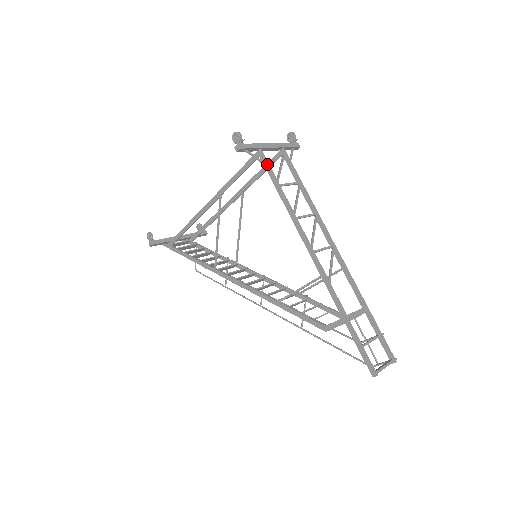
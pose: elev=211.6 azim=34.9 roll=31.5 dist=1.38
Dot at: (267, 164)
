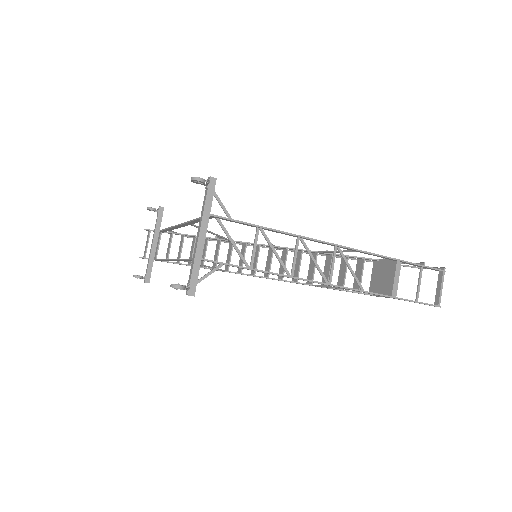
Dot at: occluded
